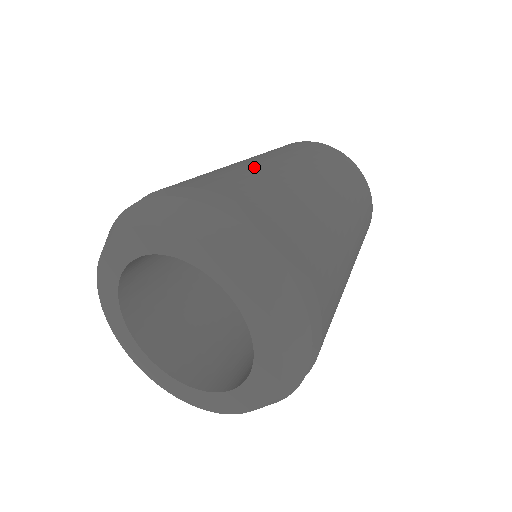
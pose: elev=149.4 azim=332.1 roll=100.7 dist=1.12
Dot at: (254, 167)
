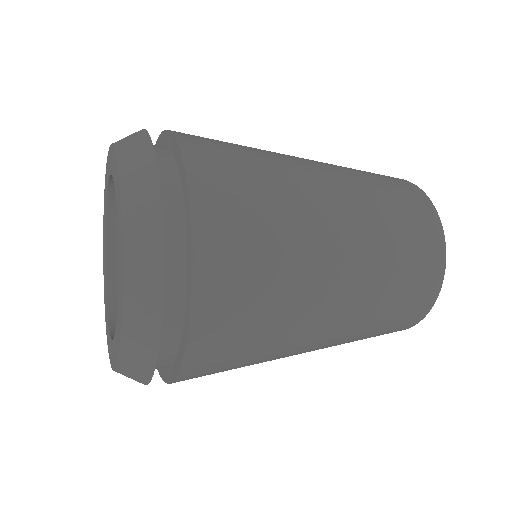
Dot at: occluded
